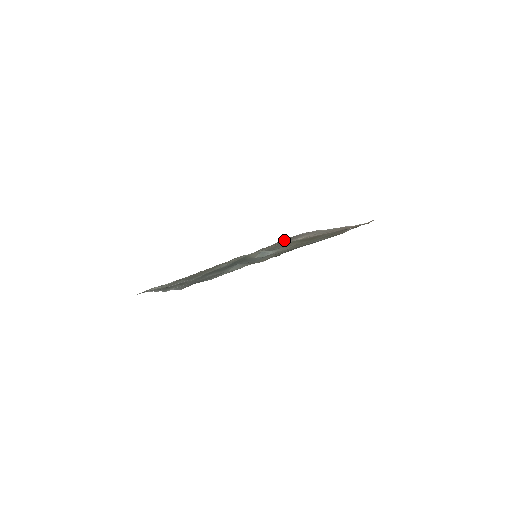
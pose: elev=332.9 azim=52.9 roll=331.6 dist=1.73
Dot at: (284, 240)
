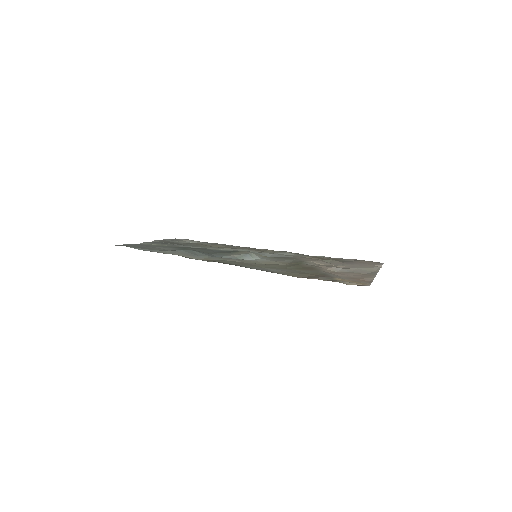
Dot at: (353, 260)
